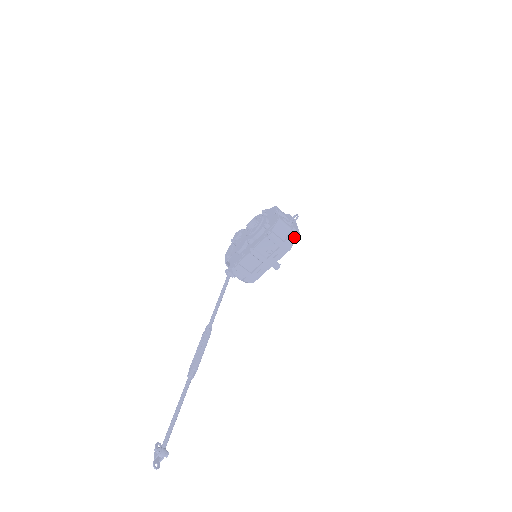
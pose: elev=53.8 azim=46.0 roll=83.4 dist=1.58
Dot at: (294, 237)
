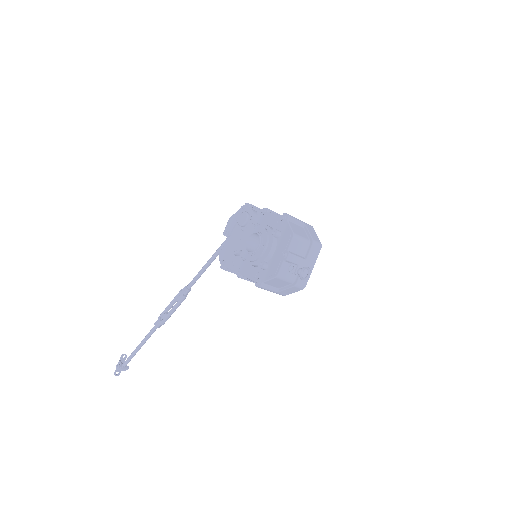
Dot at: (294, 290)
